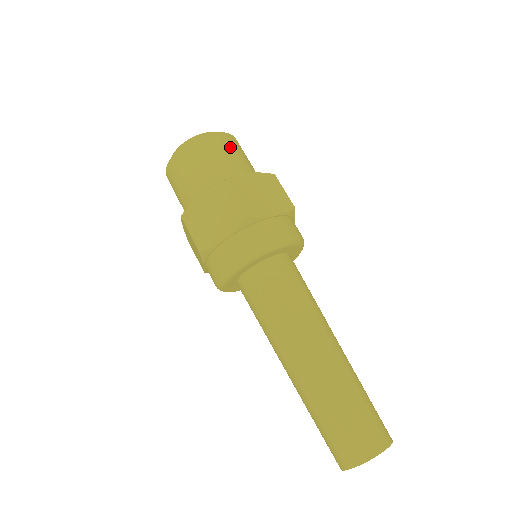
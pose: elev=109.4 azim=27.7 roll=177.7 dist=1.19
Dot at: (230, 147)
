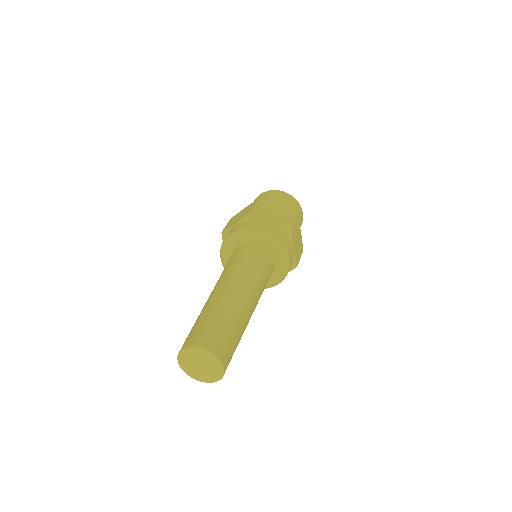
Dot at: (285, 199)
